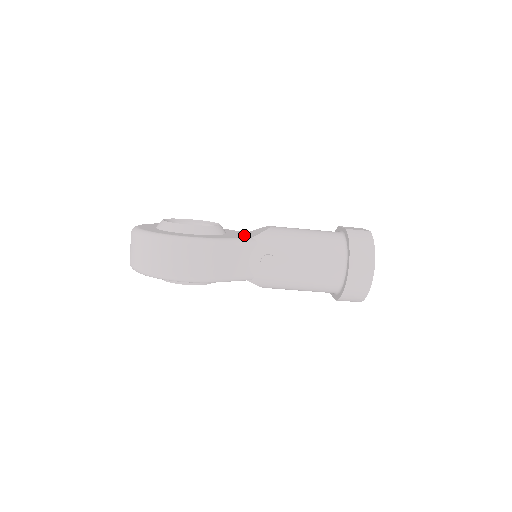
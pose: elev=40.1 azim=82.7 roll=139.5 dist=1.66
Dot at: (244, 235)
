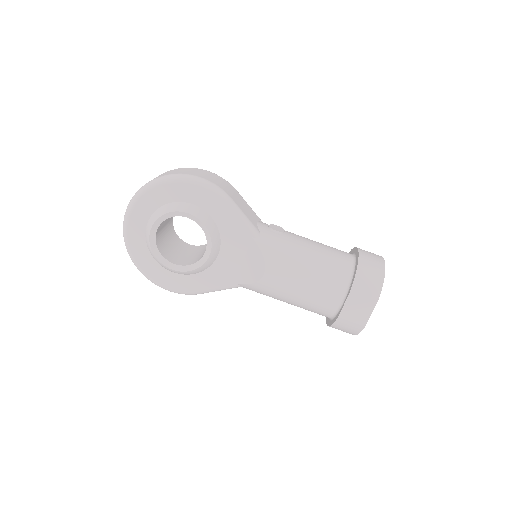
Dot at: occluded
